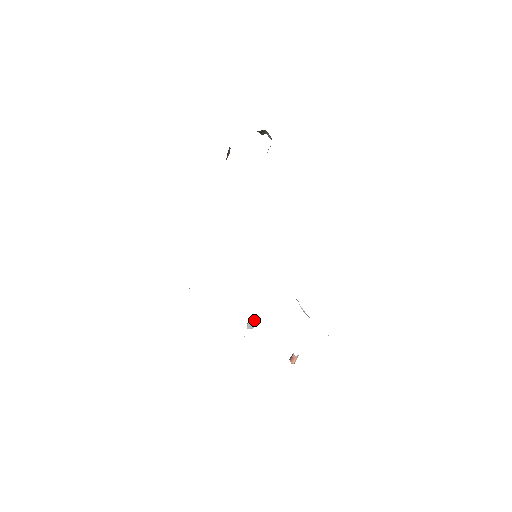
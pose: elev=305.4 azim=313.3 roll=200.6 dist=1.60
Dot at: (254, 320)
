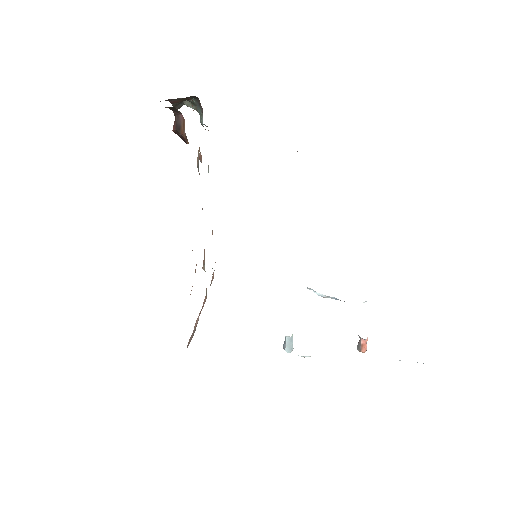
Dot at: (292, 336)
